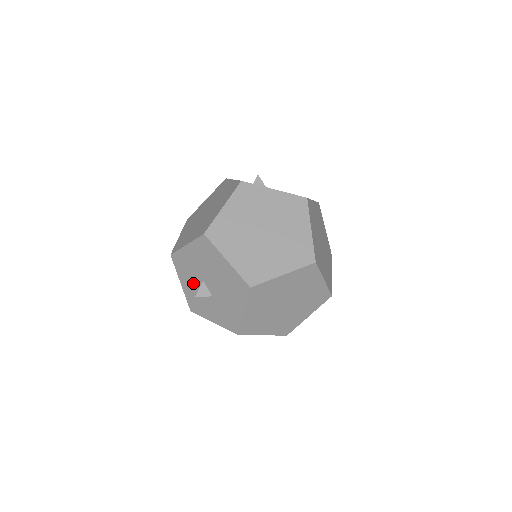
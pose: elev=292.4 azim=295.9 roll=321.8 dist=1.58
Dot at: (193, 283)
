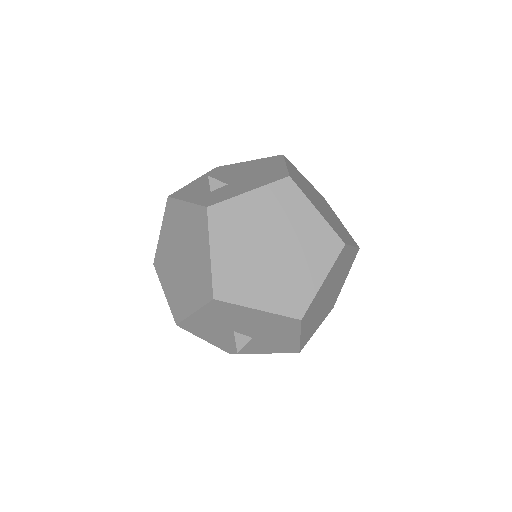
Dot at: (221, 336)
